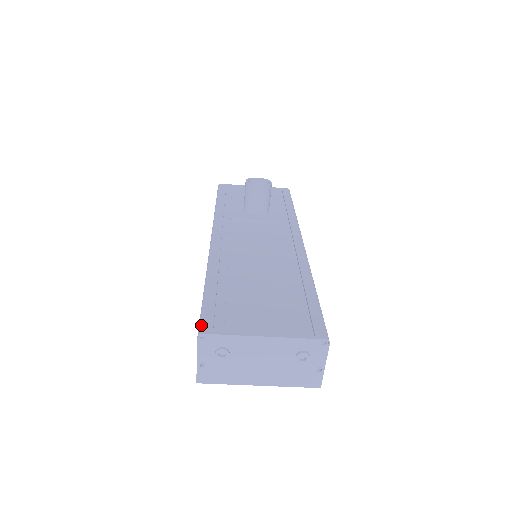
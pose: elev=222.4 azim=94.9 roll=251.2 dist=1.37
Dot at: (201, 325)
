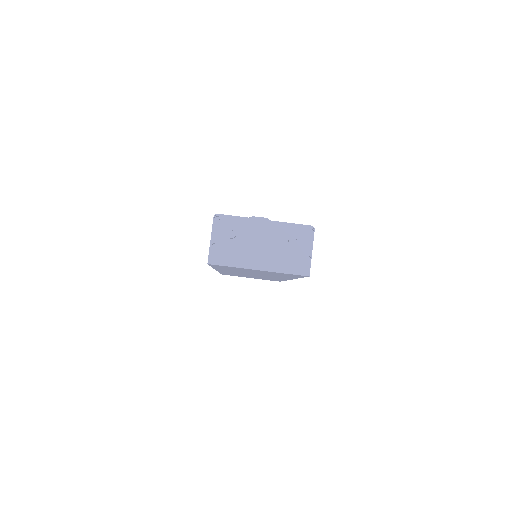
Dot at: occluded
